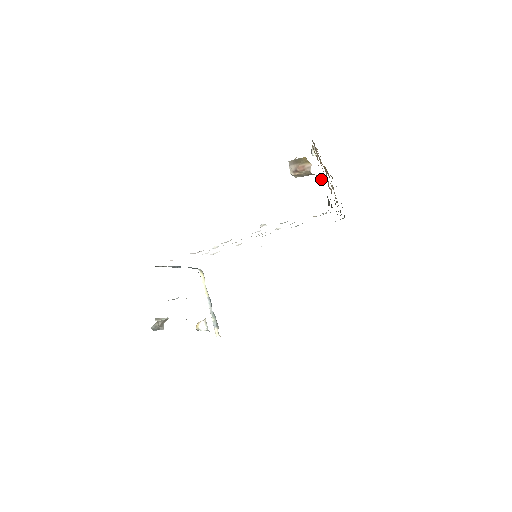
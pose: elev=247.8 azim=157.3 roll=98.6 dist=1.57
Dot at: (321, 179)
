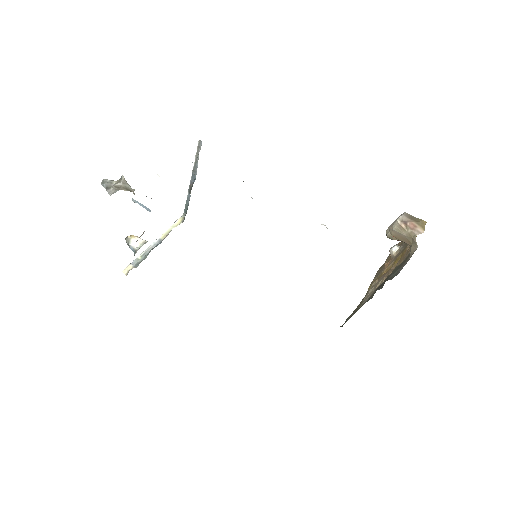
Dot at: (413, 252)
